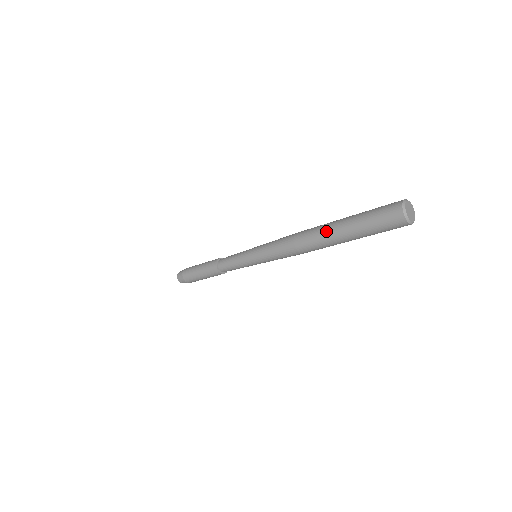
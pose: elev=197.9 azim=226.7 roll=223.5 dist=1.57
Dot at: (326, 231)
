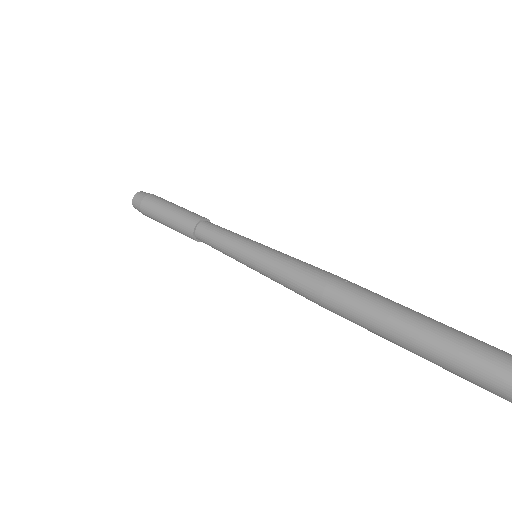
Dot at: (378, 335)
